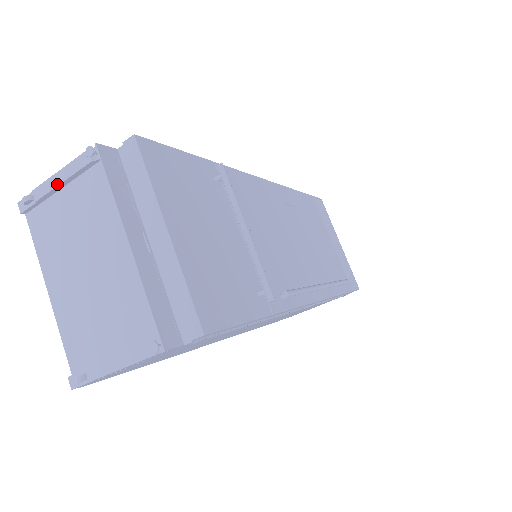
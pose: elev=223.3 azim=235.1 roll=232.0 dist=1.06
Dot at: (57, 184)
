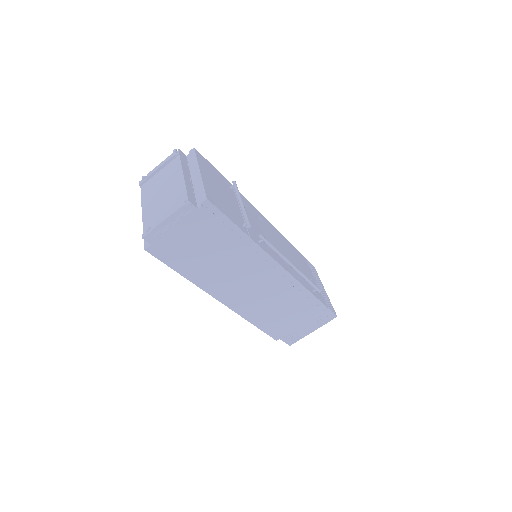
Dot at: (158, 168)
